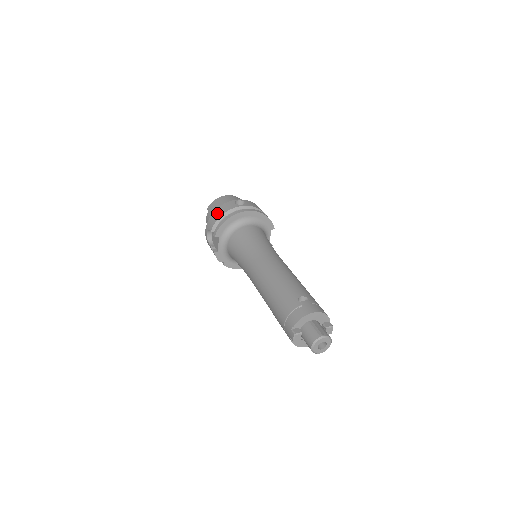
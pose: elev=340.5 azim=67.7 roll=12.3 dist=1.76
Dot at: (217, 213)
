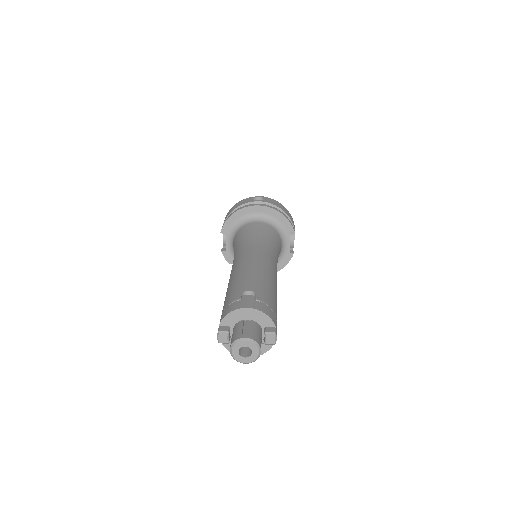
Dot at: (232, 208)
